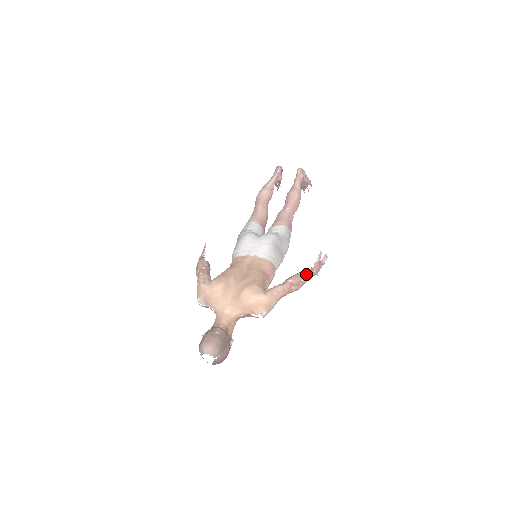
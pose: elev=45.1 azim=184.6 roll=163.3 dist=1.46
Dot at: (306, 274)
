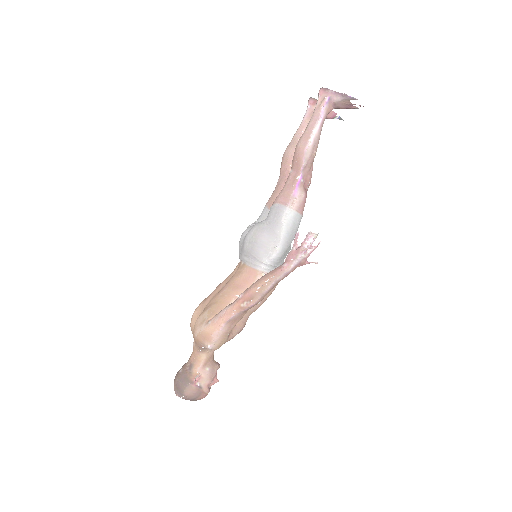
Dot at: (264, 279)
